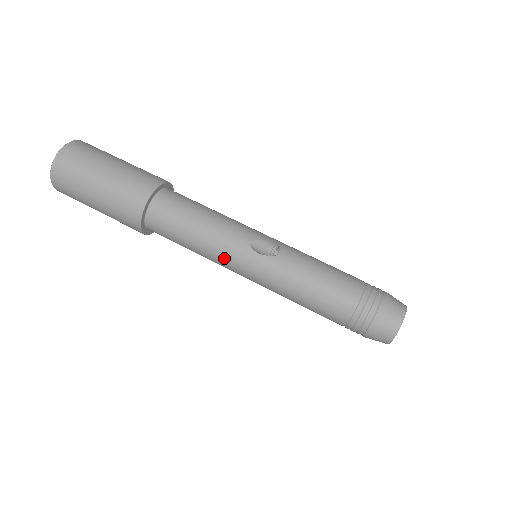
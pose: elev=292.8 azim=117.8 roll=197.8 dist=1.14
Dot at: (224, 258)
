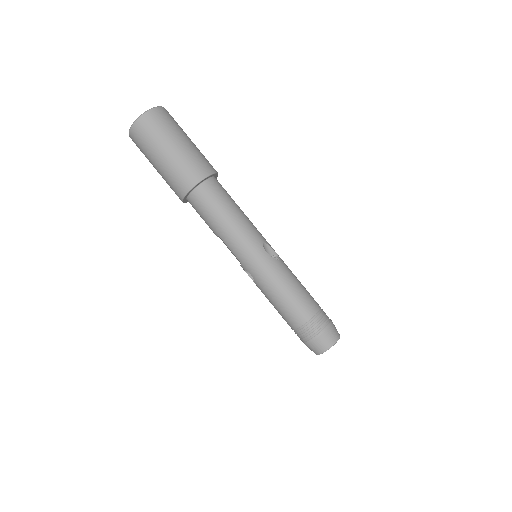
Dot at: (240, 244)
